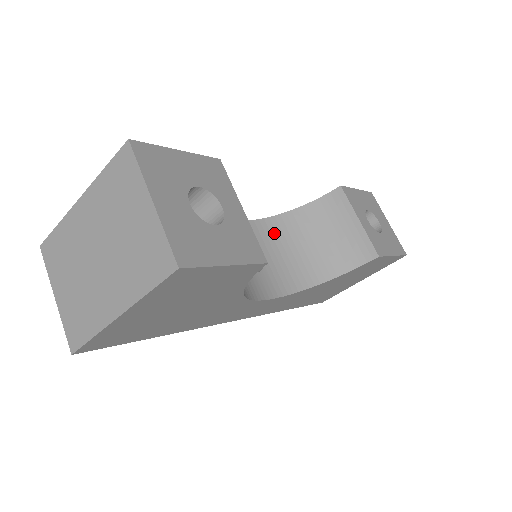
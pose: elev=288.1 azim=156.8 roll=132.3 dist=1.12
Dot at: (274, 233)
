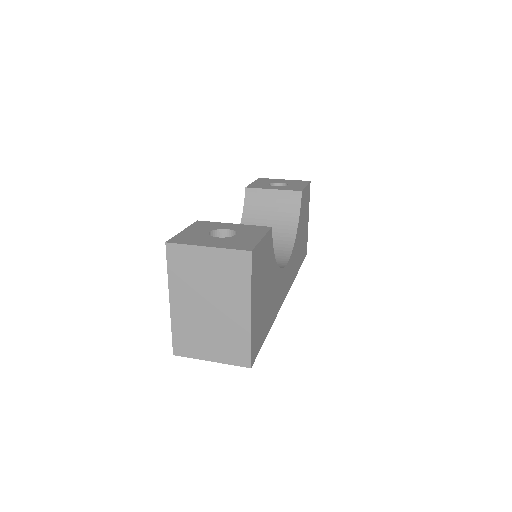
Dot at: occluded
